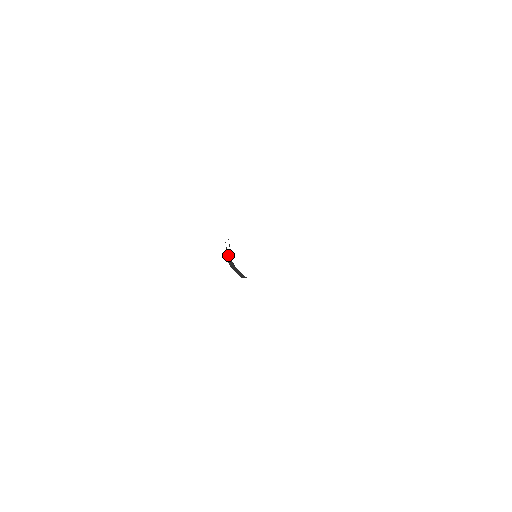
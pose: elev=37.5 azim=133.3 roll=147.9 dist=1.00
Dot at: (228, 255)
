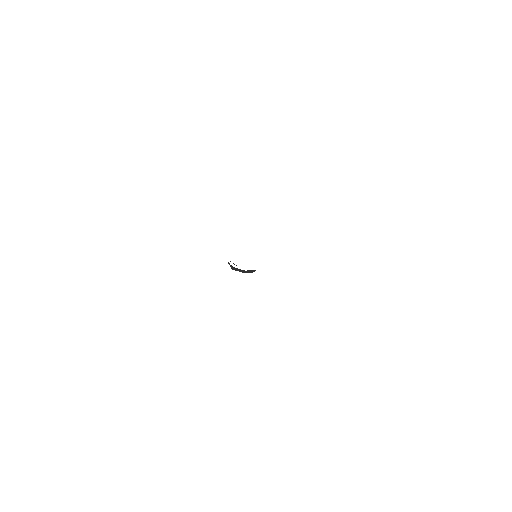
Dot at: (235, 268)
